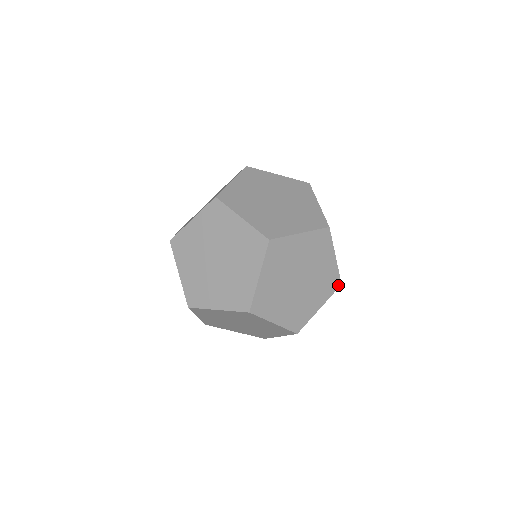
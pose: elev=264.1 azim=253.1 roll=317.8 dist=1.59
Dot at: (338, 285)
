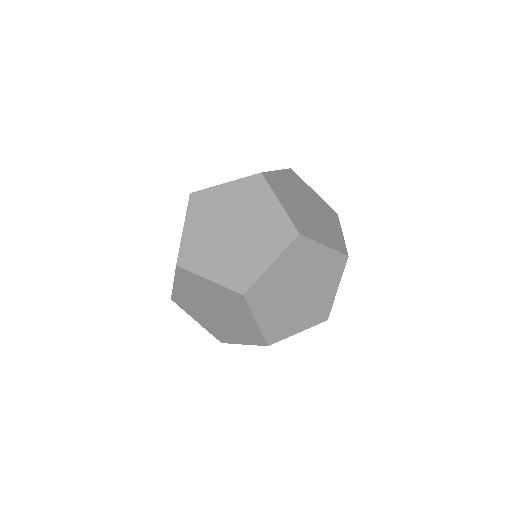
Dot at: (325, 319)
